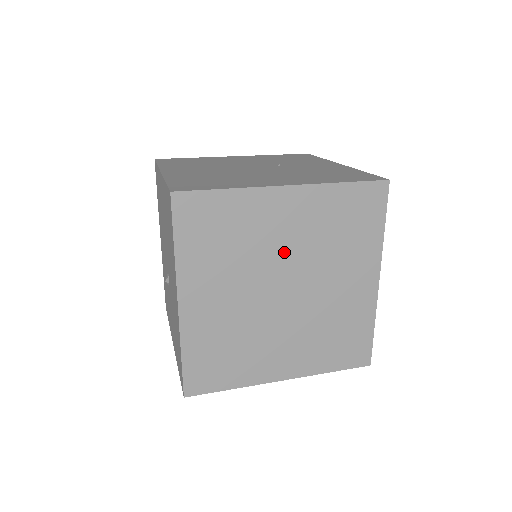
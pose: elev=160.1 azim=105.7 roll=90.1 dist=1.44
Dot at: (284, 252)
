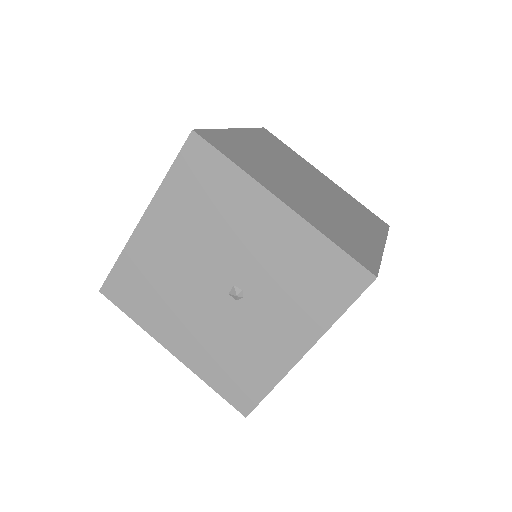
Dot at: (279, 164)
